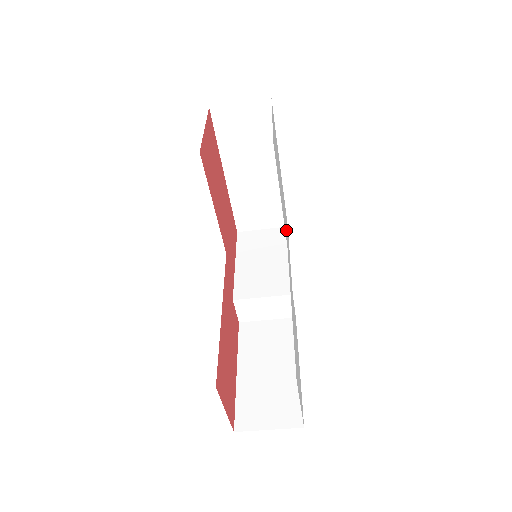
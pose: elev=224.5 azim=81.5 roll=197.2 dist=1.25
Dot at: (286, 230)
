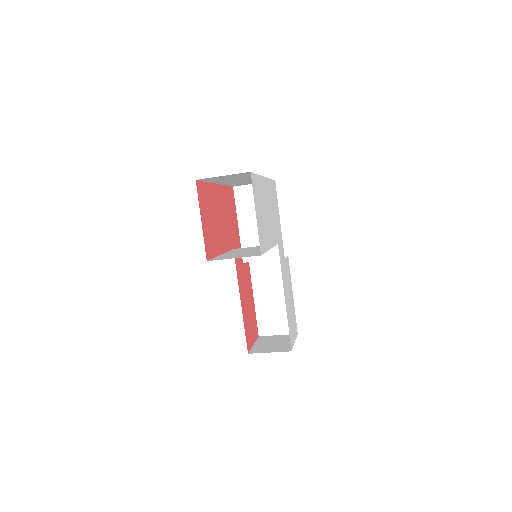
Dot at: (275, 221)
